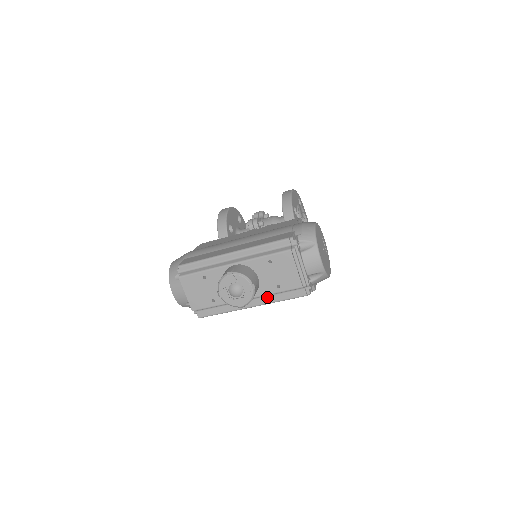
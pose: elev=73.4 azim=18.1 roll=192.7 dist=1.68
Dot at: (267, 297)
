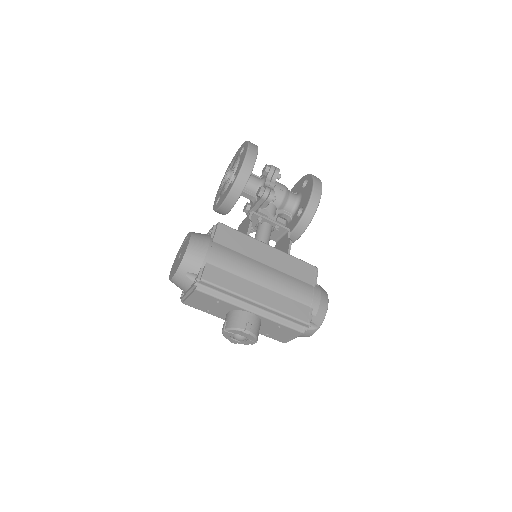
Dot at: occluded
